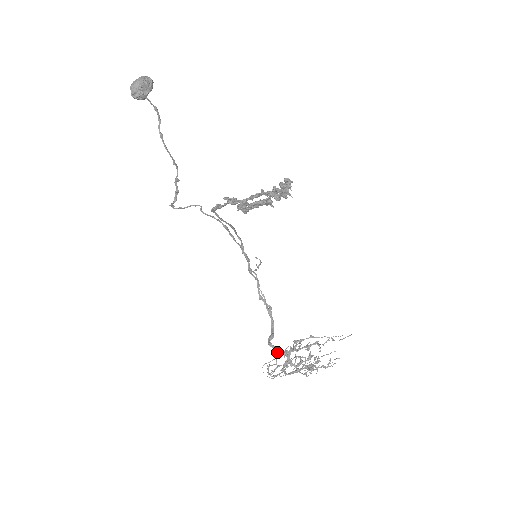
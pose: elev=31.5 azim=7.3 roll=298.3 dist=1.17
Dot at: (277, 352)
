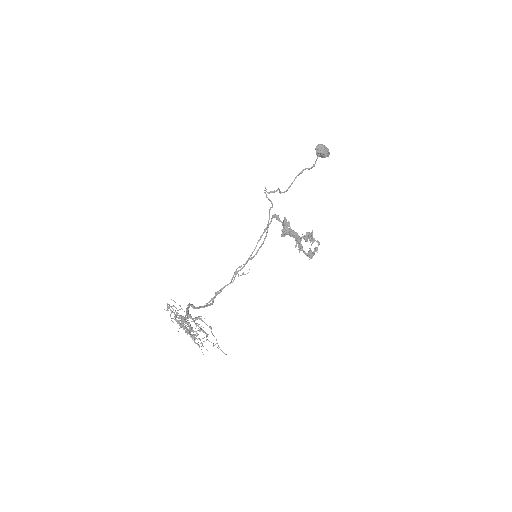
Dot at: (186, 310)
